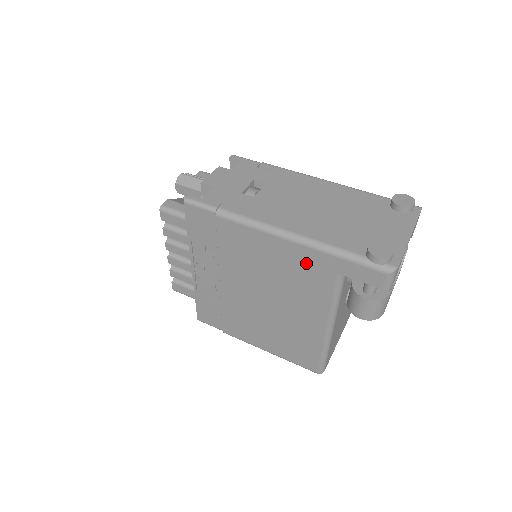
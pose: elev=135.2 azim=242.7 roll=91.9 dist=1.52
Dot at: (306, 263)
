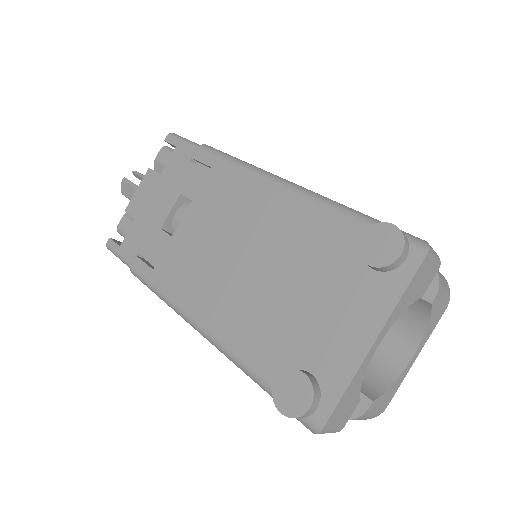
Dot at: occluded
